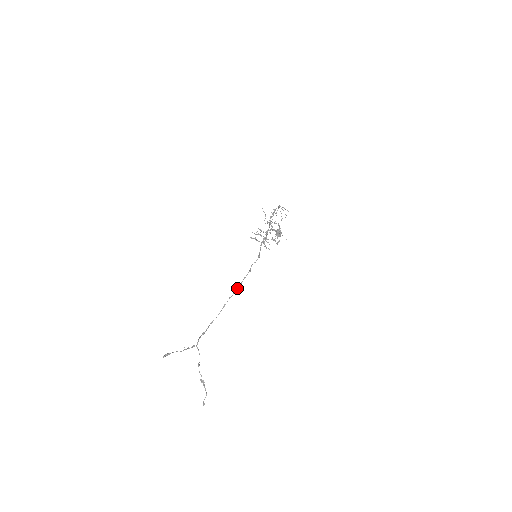
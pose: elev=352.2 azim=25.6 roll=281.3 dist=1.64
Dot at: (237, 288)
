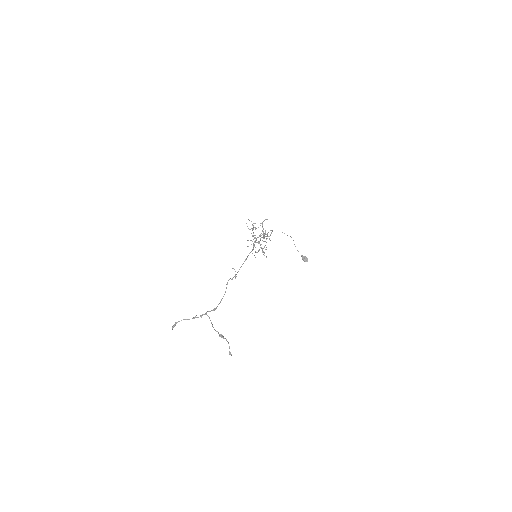
Dot at: occluded
